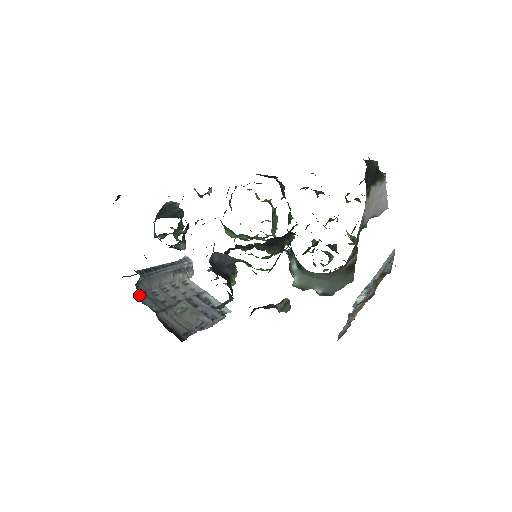
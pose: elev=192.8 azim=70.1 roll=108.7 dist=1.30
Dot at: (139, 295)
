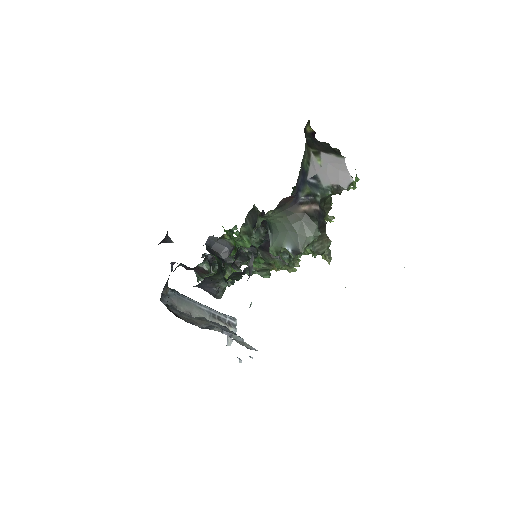
Dot at: (164, 303)
